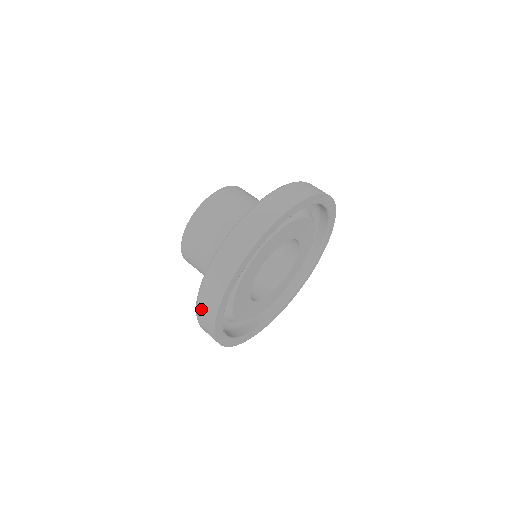
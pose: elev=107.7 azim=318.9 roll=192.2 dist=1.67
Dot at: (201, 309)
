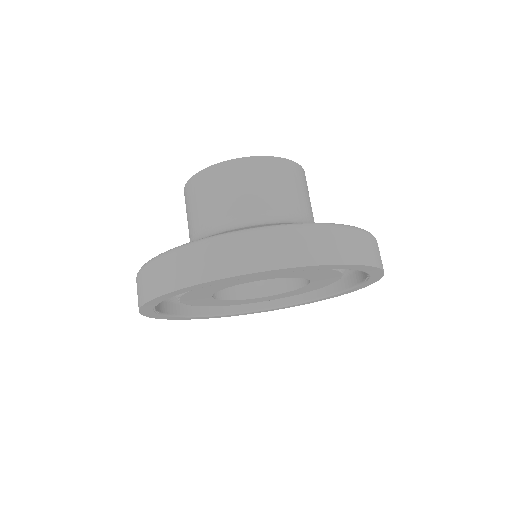
Dot at: (139, 279)
